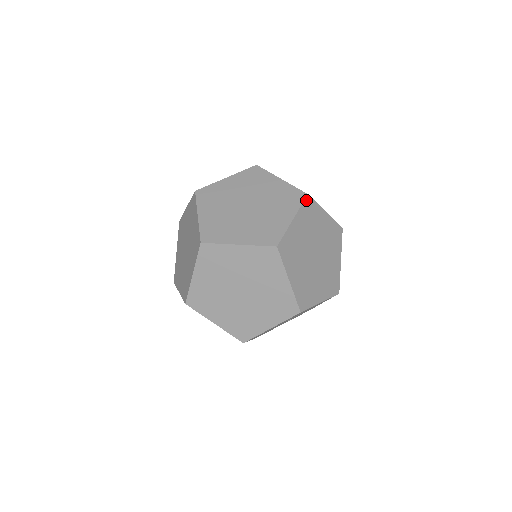
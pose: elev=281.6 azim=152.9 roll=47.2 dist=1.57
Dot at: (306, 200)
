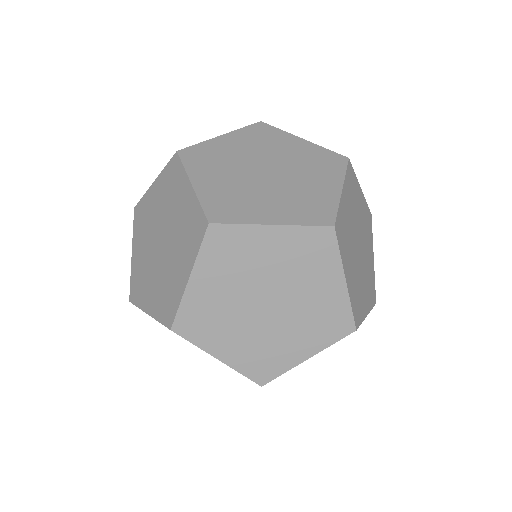
Dot at: occluded
